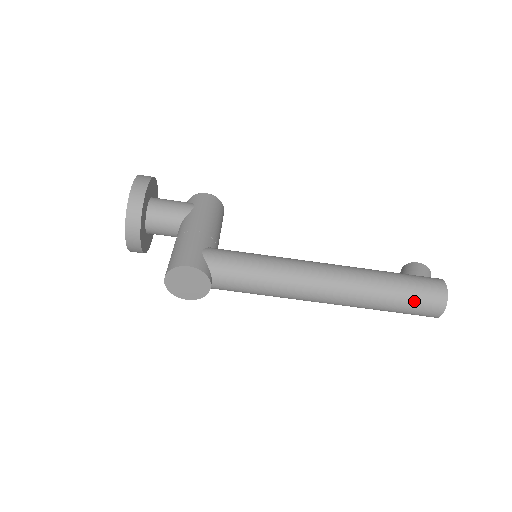
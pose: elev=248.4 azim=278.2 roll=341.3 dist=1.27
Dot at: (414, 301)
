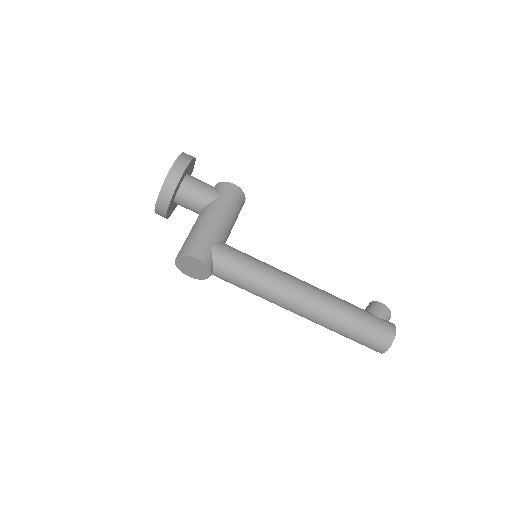
Dot at: (365, 338)
